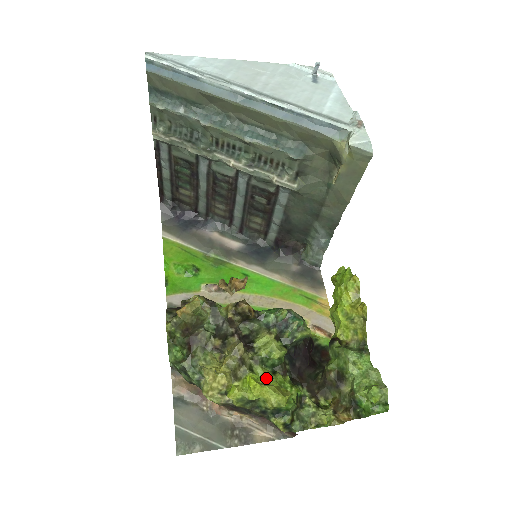
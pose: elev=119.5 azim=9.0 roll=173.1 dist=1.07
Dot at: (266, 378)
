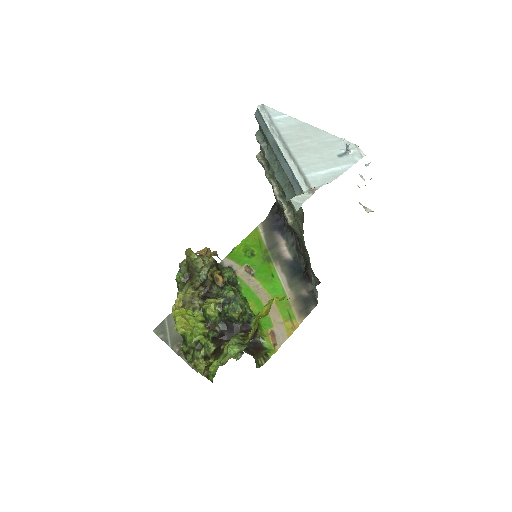
Dot at: (191, 317)
